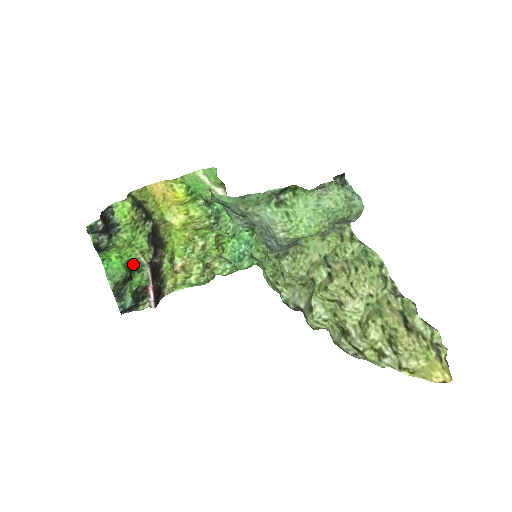
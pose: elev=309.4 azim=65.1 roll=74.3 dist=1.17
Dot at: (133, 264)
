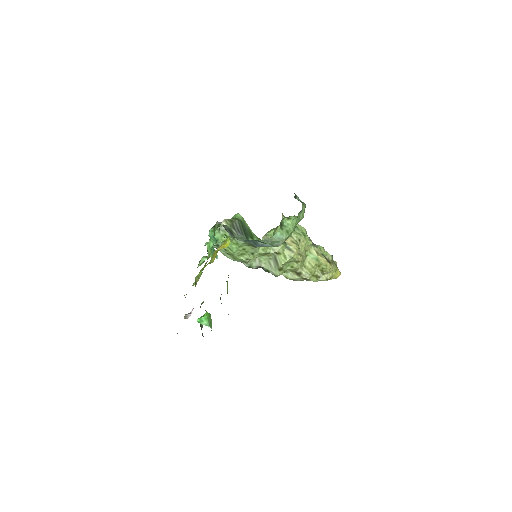
Dot at: occluded
